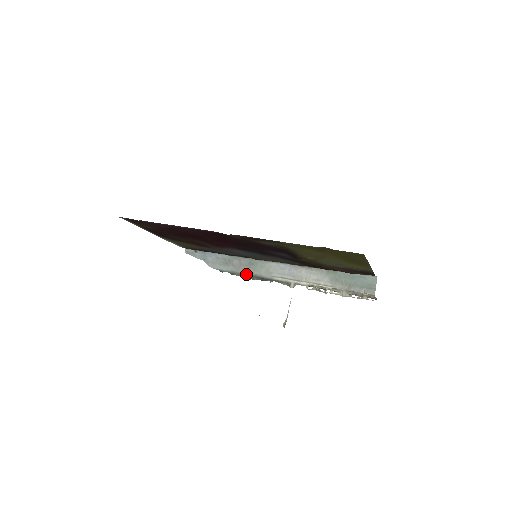
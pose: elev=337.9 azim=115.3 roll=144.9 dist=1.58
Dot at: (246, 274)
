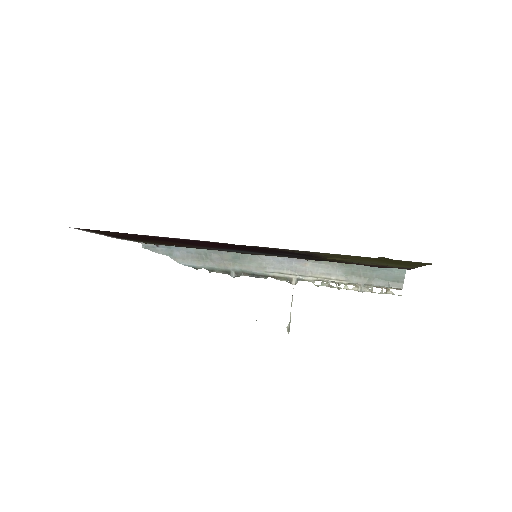
Dot at: (230, 270)
